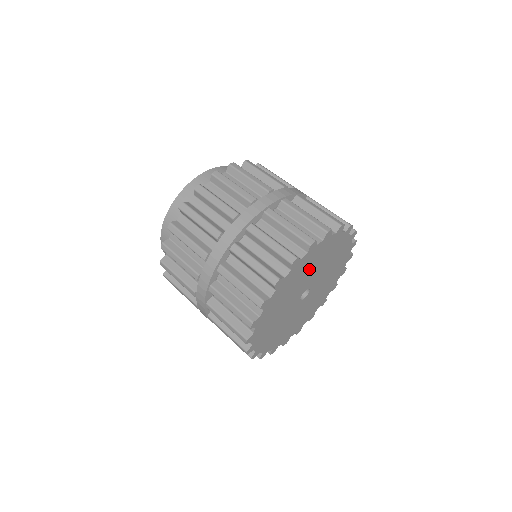
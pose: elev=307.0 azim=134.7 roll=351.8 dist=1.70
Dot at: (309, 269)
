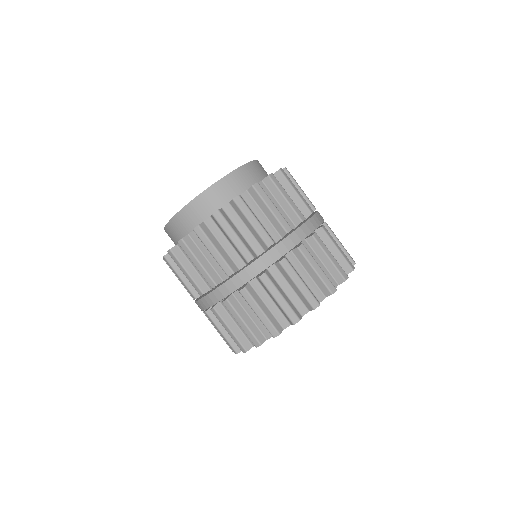
Dot at: occluded
